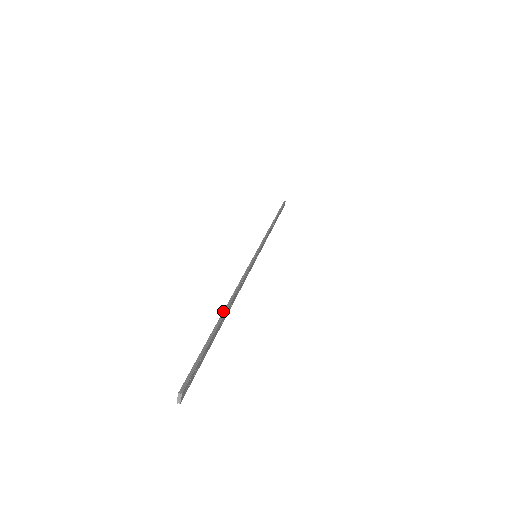
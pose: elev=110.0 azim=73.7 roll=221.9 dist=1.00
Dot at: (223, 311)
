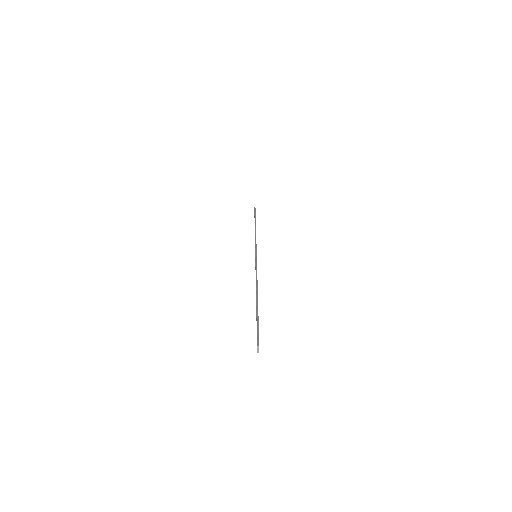
Dot at: (256, 297)
